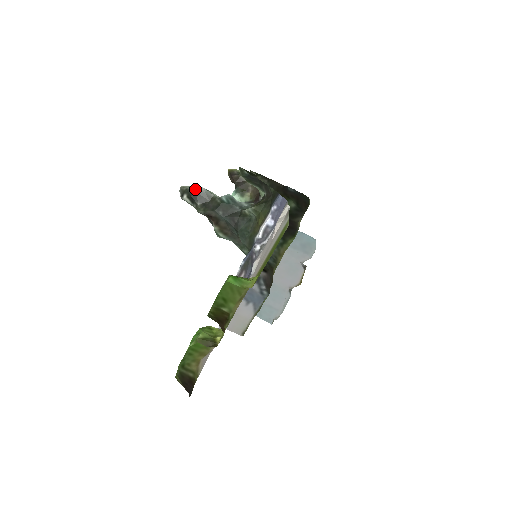
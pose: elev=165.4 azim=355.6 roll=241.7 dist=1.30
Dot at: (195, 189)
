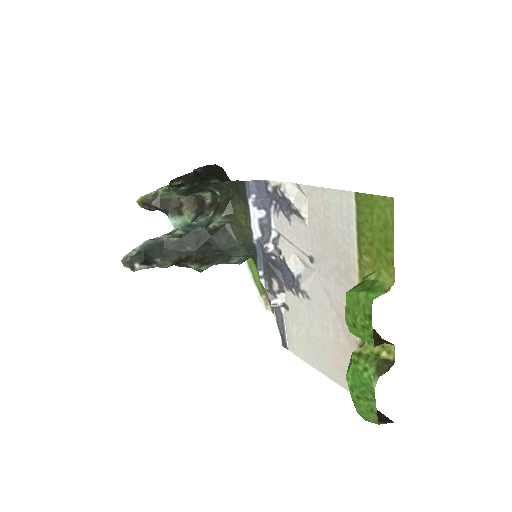
Dot at: (139, 249)
